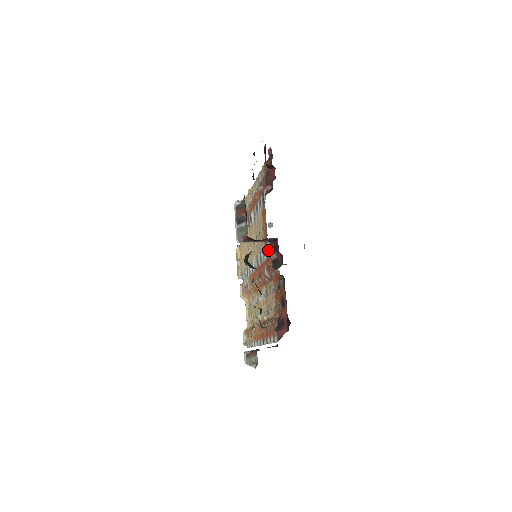
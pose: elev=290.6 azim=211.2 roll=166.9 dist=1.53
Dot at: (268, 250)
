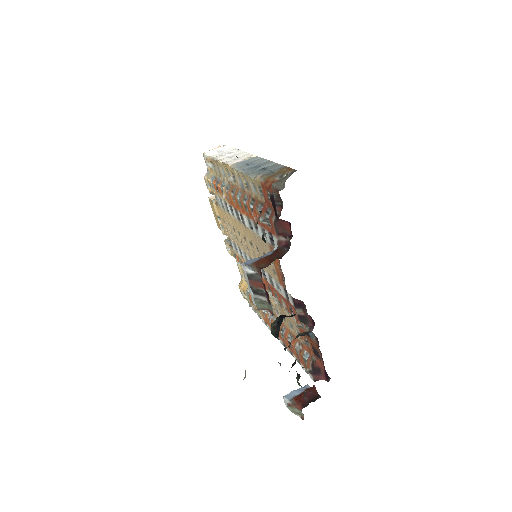
Dot at: (289, 300)
